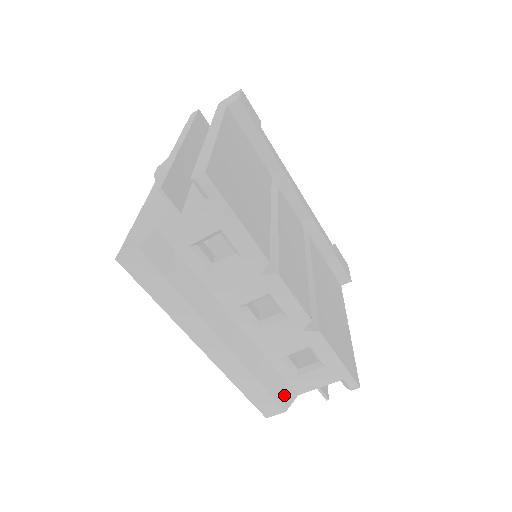
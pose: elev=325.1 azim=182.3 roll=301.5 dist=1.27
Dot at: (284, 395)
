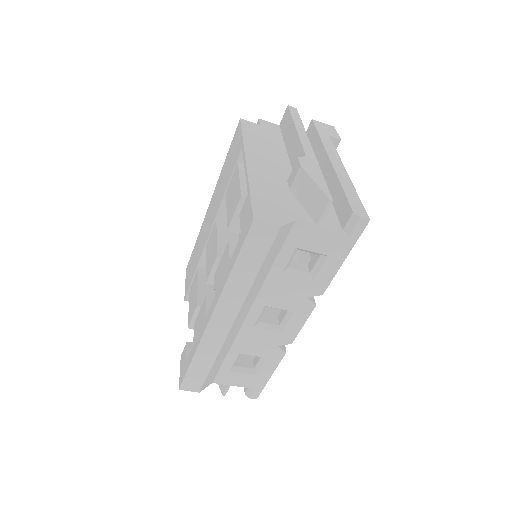
Dot at: (210, 379)
